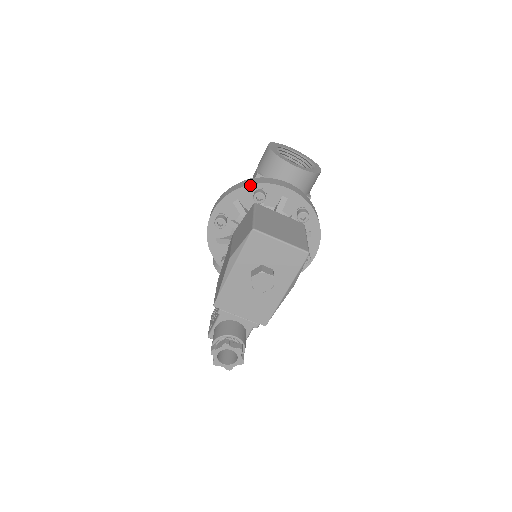
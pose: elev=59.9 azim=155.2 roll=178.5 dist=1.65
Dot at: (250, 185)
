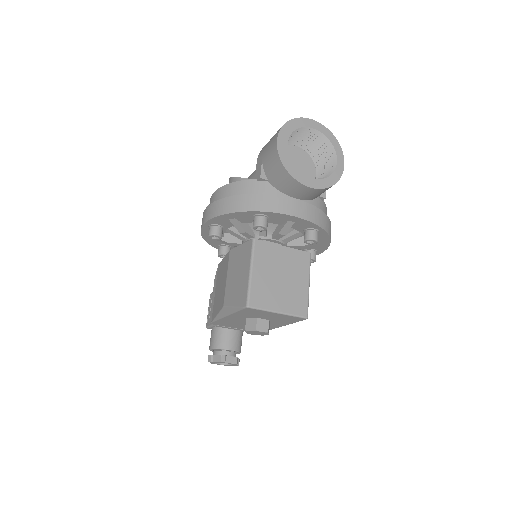
Dot at: (249, 211)
